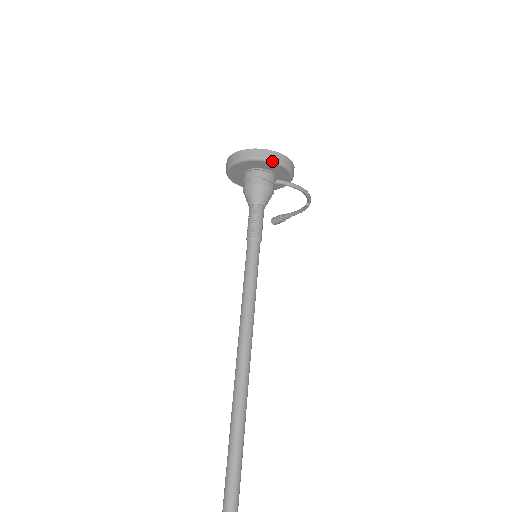
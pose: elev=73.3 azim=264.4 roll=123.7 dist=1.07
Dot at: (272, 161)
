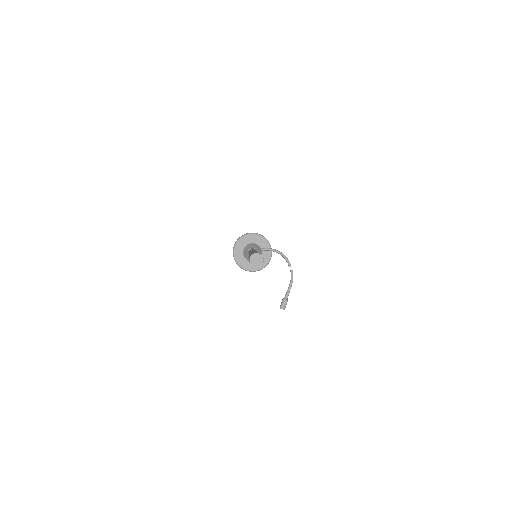
Dot at: (253, 233)
